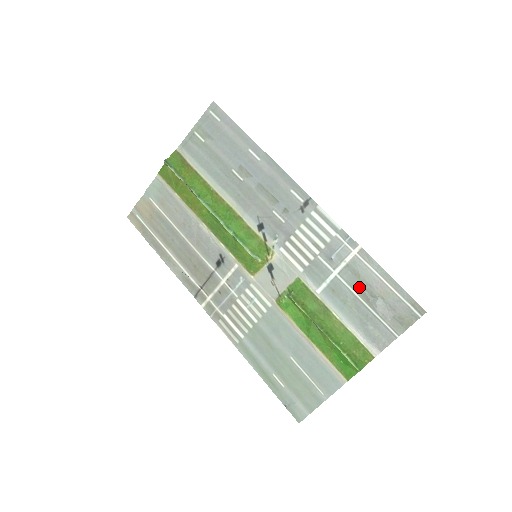
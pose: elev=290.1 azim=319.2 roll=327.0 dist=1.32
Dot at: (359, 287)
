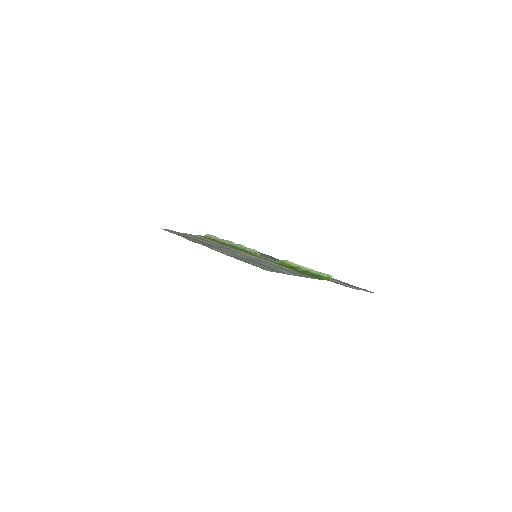
Dot at: (331, 278)
